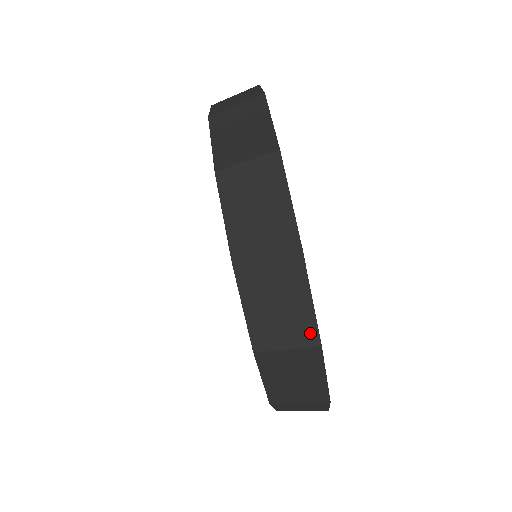
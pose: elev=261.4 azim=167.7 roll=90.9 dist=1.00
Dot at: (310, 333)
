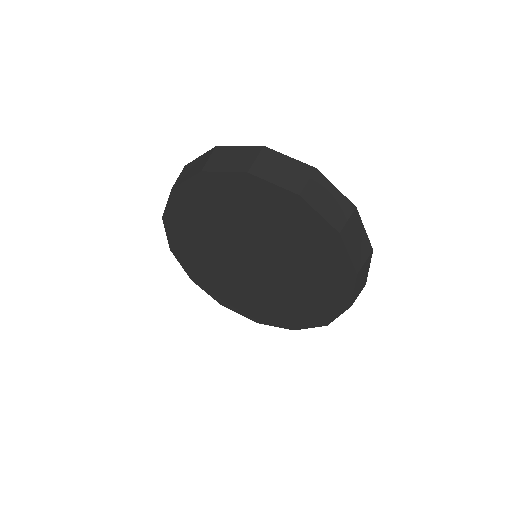
Dot at: (306, 168)
